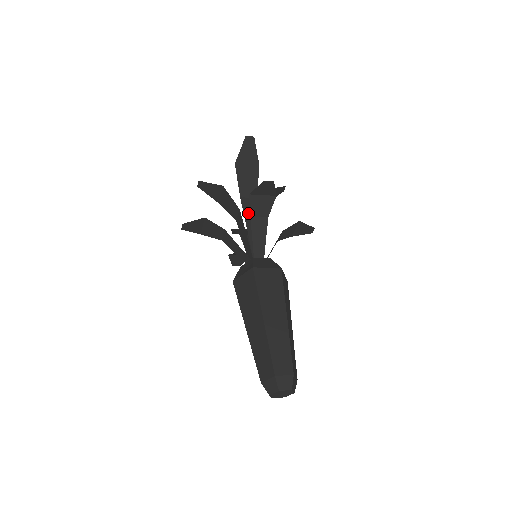
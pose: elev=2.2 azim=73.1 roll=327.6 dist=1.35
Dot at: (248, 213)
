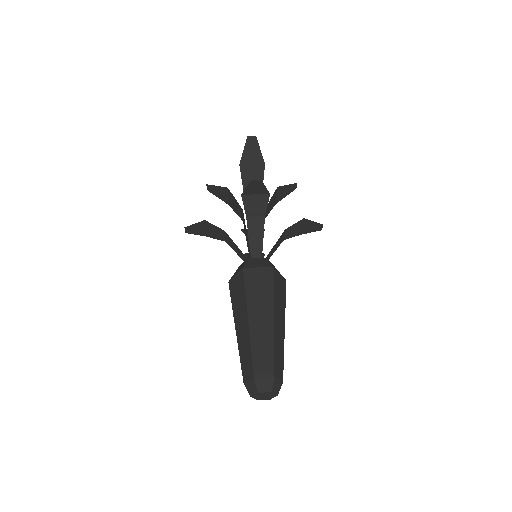
Dot at: occluded
